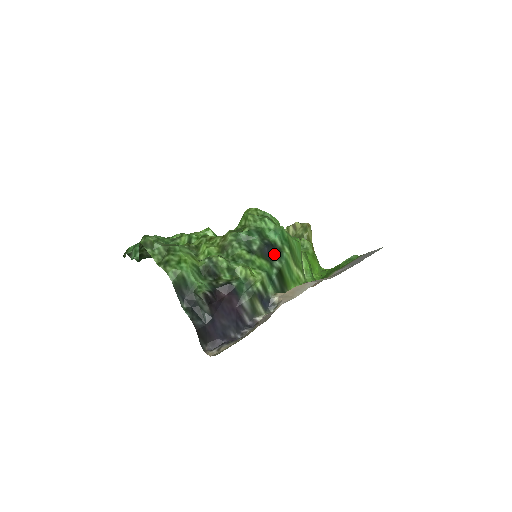
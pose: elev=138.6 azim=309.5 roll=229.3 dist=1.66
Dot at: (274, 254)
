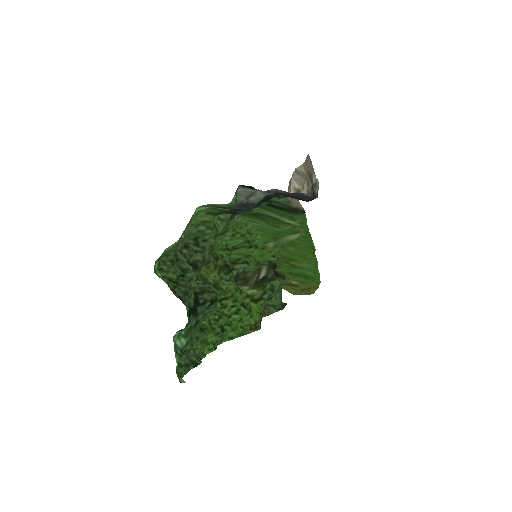
Dot at: occluded
